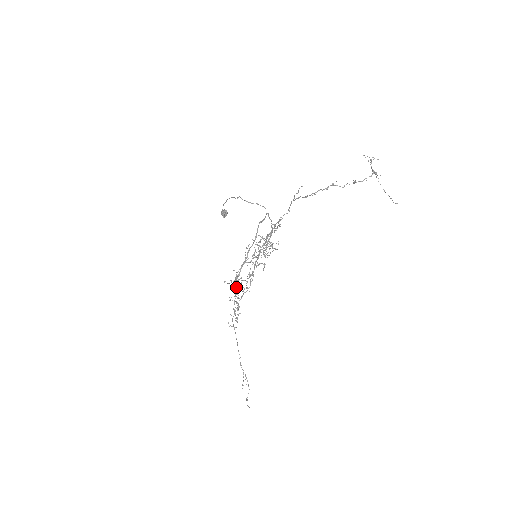
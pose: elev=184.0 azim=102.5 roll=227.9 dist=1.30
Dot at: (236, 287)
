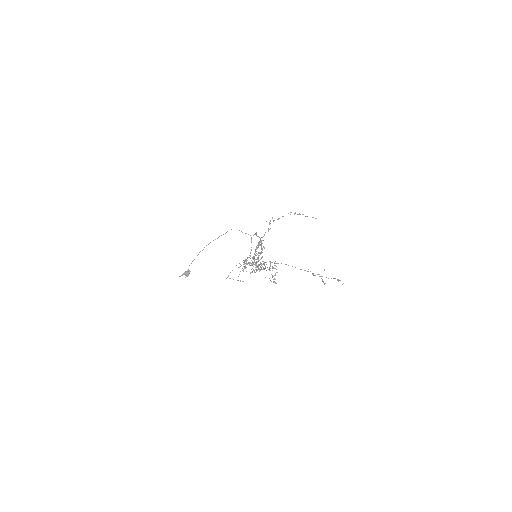
Dot at: occluded
